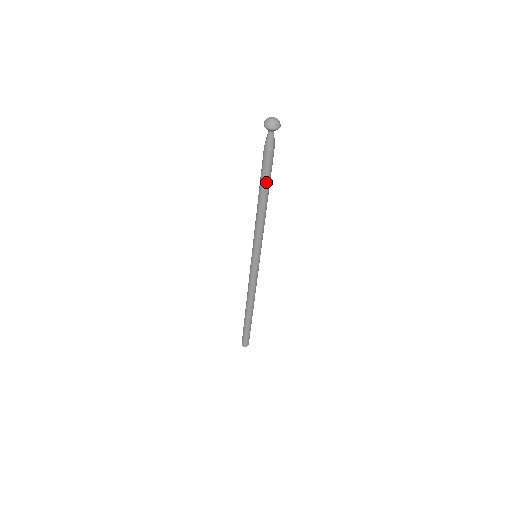
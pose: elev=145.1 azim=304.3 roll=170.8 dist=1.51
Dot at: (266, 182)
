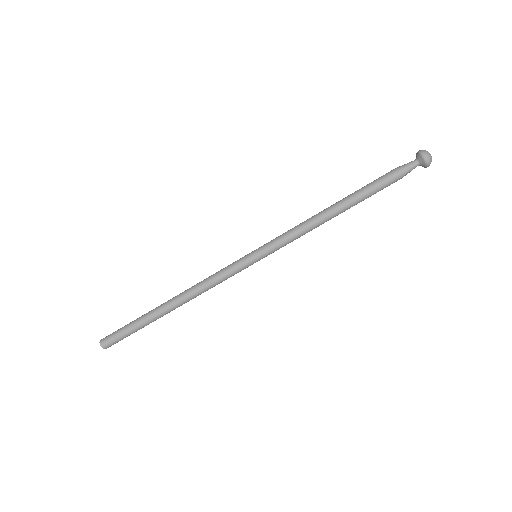
Dot at: (363, 200)
